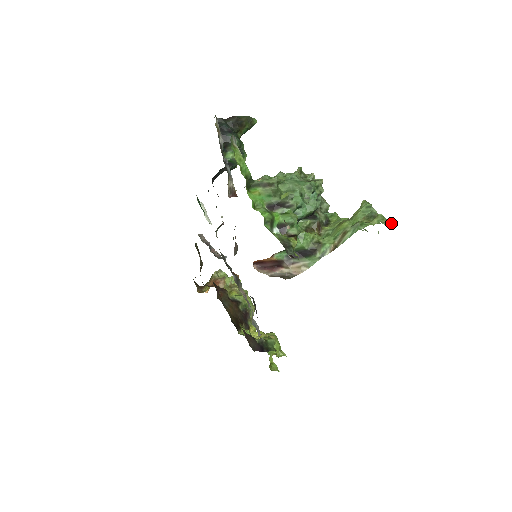
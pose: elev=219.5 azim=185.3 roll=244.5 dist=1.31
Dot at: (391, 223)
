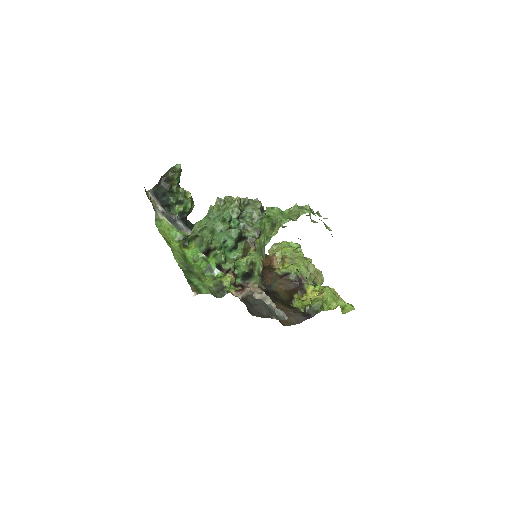
Dot at: (299, 215)
